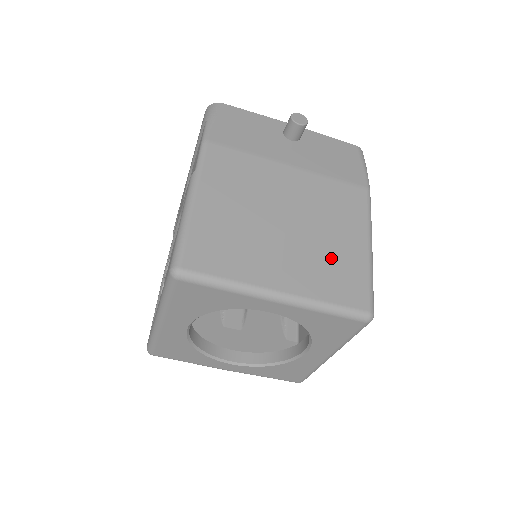
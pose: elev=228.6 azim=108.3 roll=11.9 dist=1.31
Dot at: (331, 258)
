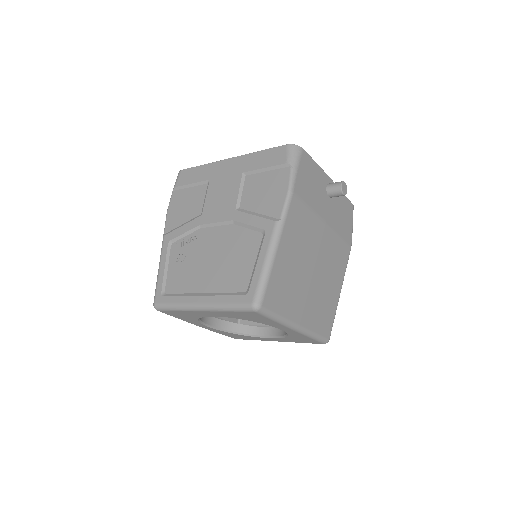
Dot at: (324, 301)
